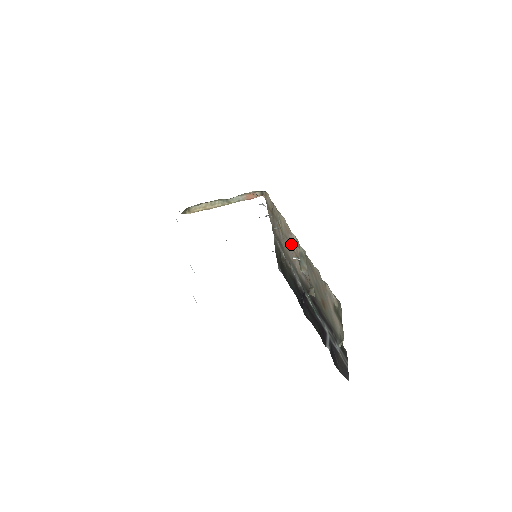
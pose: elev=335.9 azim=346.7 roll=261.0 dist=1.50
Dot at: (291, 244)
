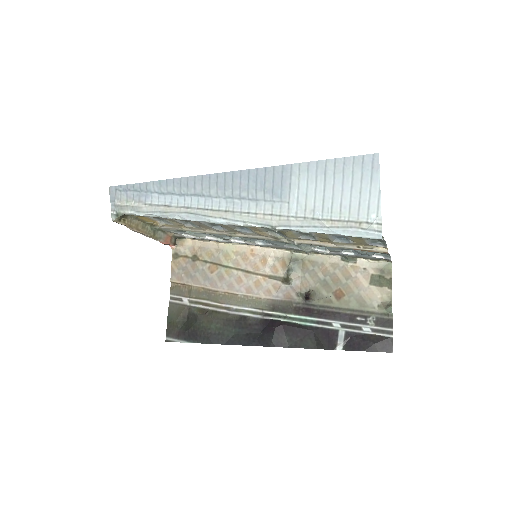
Dot at: (256, 268)
